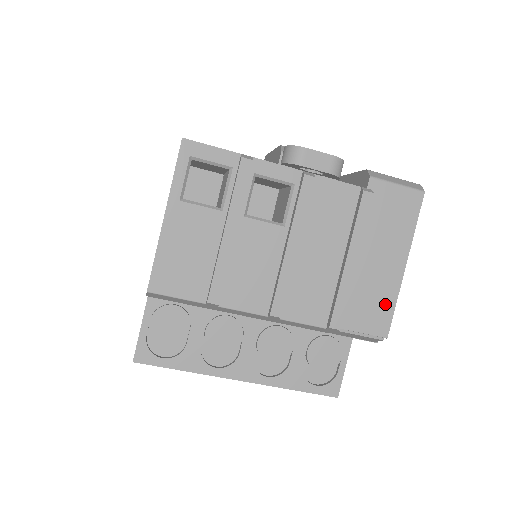
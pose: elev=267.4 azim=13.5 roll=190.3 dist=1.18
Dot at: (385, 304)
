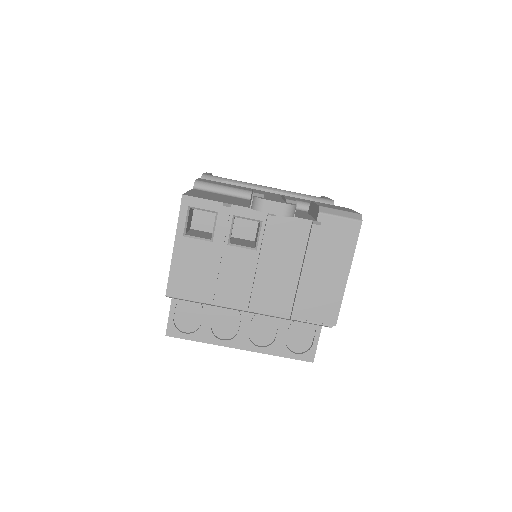
Dot at: (333, 302)
